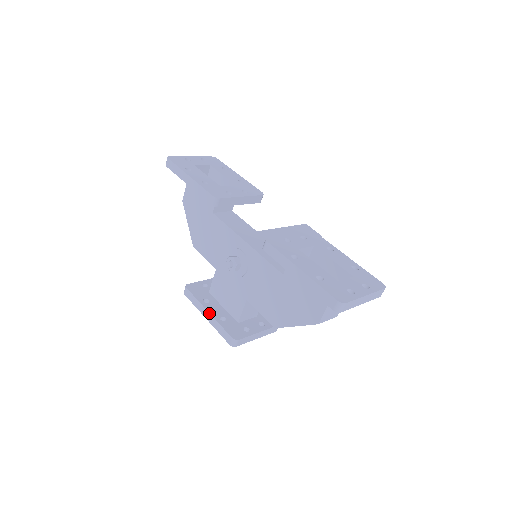
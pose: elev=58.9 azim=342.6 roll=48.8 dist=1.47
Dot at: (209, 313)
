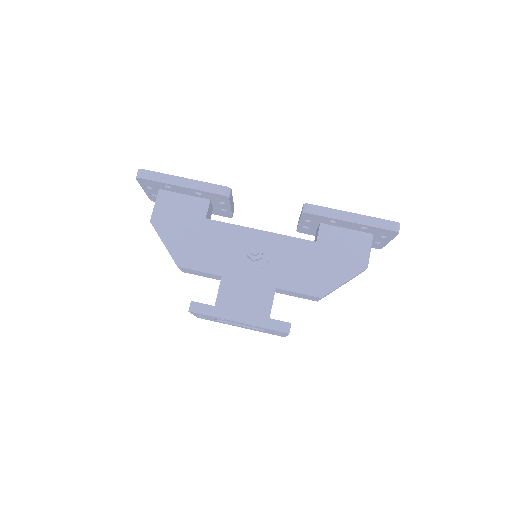
Dot at: (243, 312)
